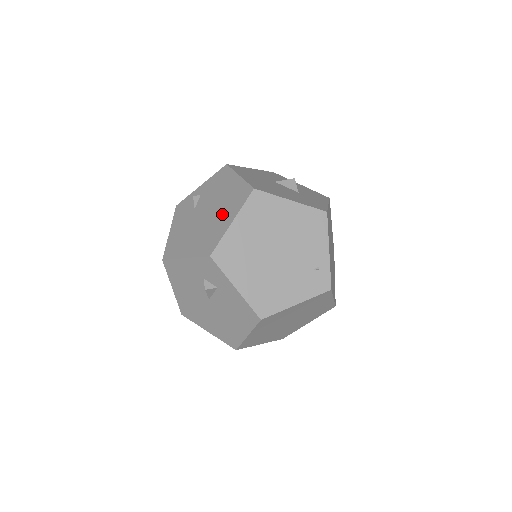
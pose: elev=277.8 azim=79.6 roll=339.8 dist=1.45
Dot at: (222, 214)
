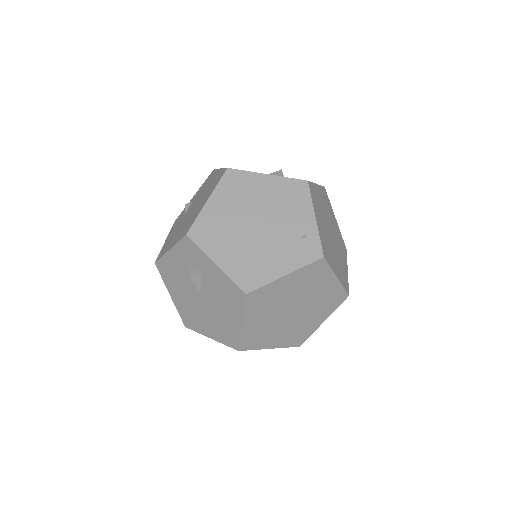
Dot at: (202, 201)
